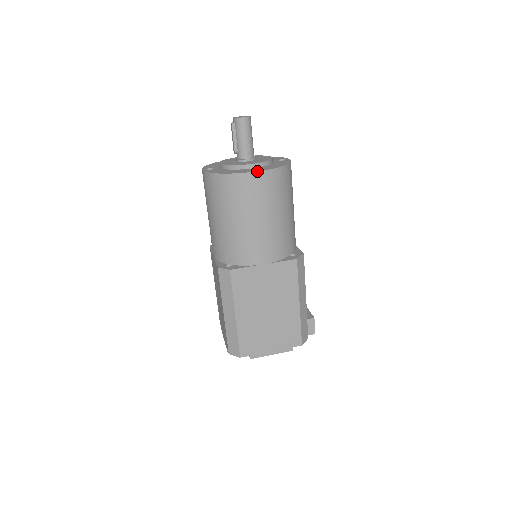
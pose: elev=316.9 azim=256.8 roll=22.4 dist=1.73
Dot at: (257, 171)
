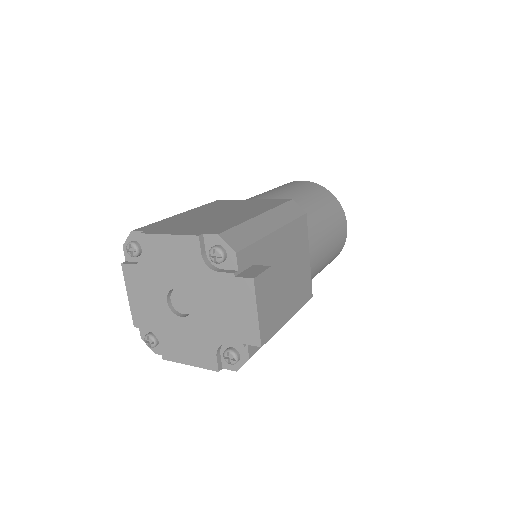
Dot at: (302, 181)
